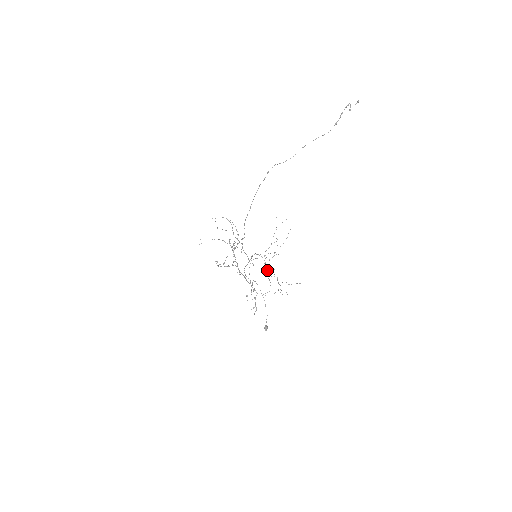
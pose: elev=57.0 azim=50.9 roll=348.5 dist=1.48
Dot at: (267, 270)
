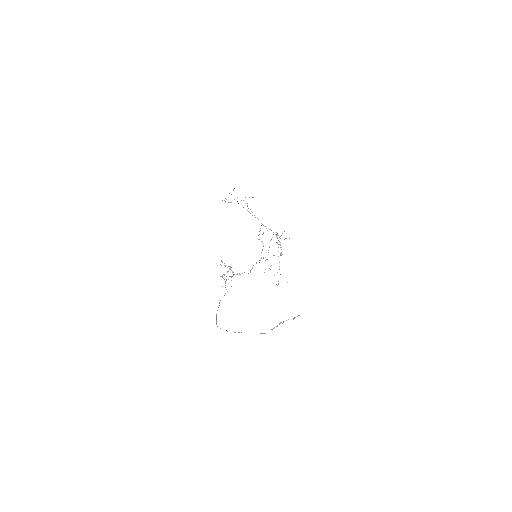
Dot at: (277, 238)
